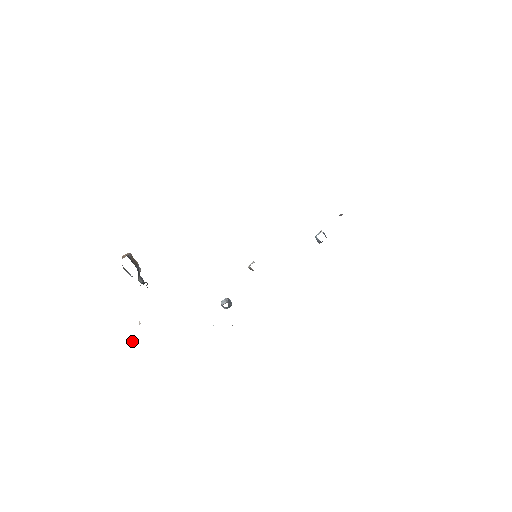
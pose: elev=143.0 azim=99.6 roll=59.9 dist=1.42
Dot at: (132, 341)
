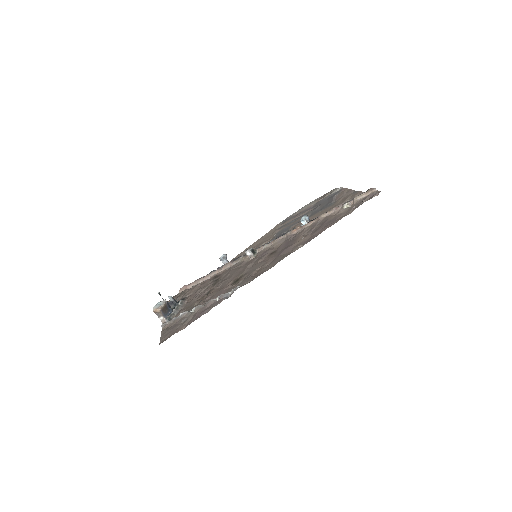
Dot at: occluded
